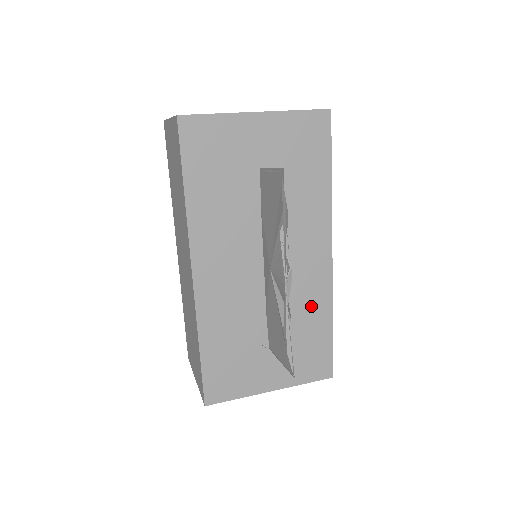
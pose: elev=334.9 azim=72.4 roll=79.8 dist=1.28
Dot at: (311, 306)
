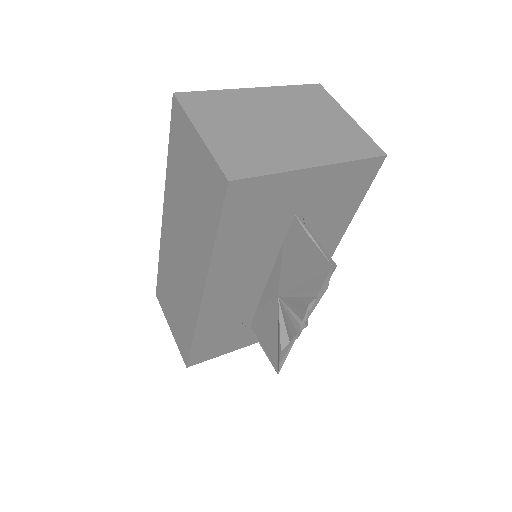
Dot at: occluded
